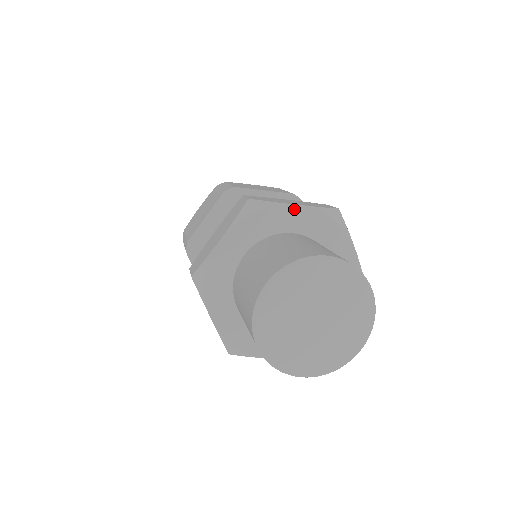
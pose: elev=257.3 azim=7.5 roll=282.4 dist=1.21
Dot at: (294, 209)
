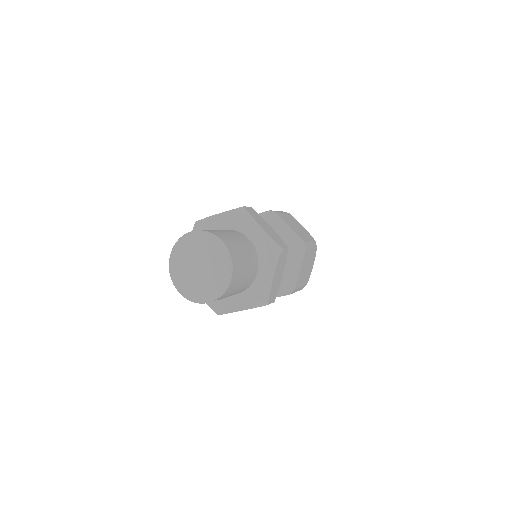
Dot at: (258, 228)
